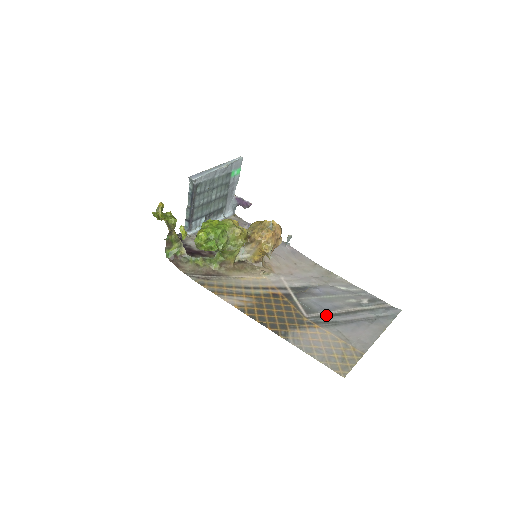
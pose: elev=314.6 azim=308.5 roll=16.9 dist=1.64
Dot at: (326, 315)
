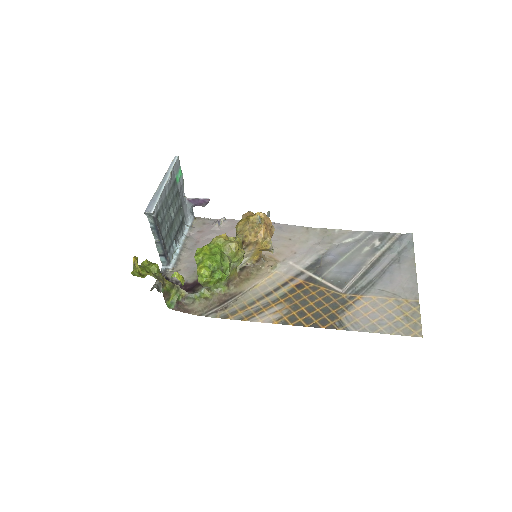
Dot at: (358, 279)
